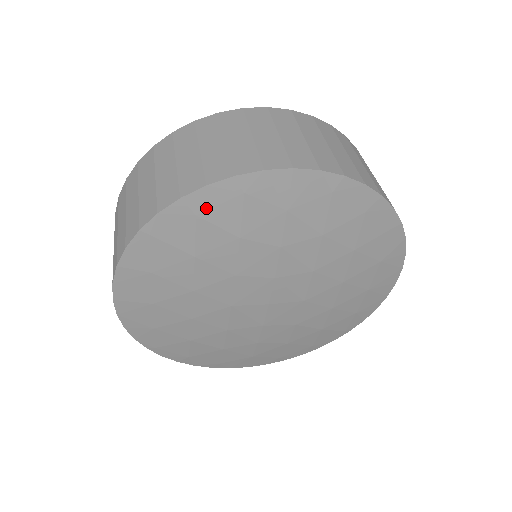
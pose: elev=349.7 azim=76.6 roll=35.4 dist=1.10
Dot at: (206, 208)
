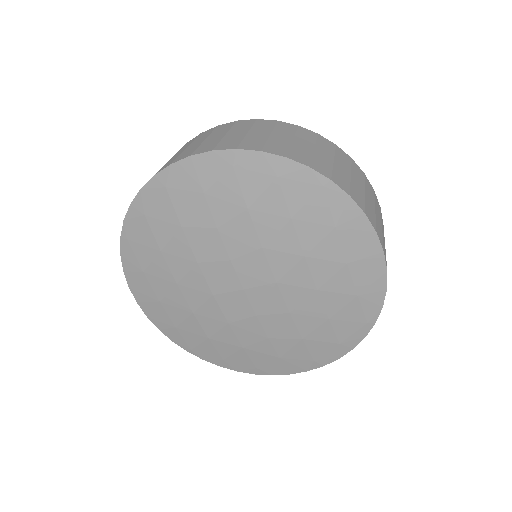
Dot at: (148, 207)
